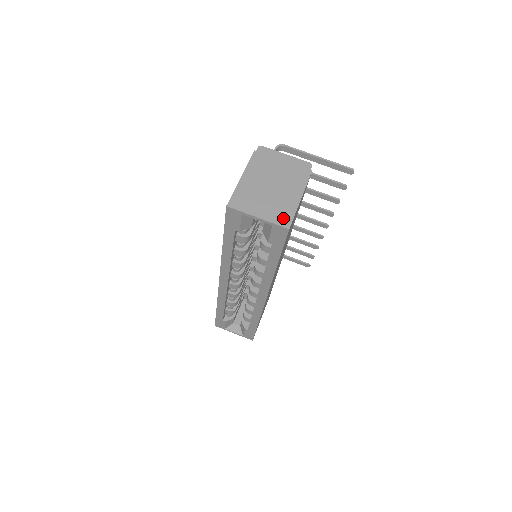
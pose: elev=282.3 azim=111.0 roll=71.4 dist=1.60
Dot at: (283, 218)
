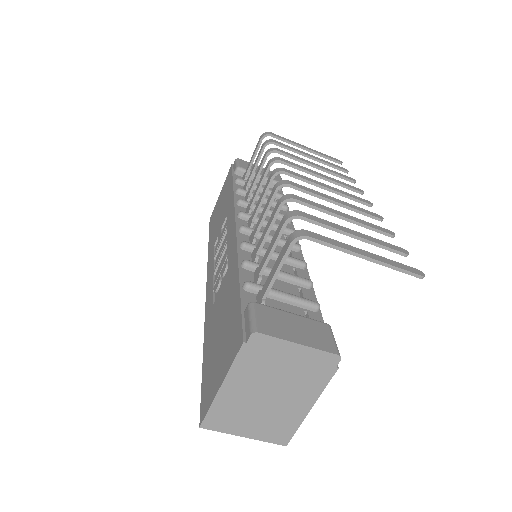
Dot at: (280, 435)
